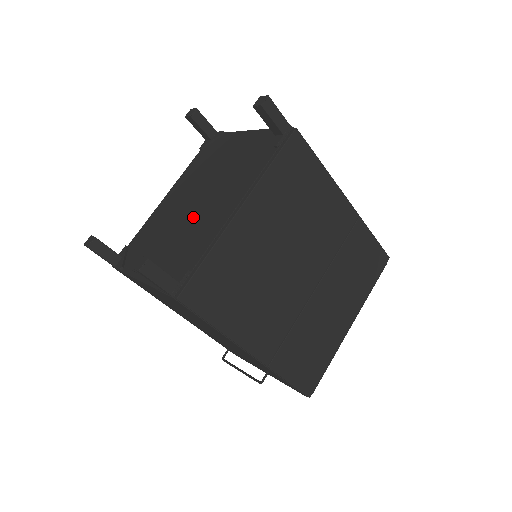
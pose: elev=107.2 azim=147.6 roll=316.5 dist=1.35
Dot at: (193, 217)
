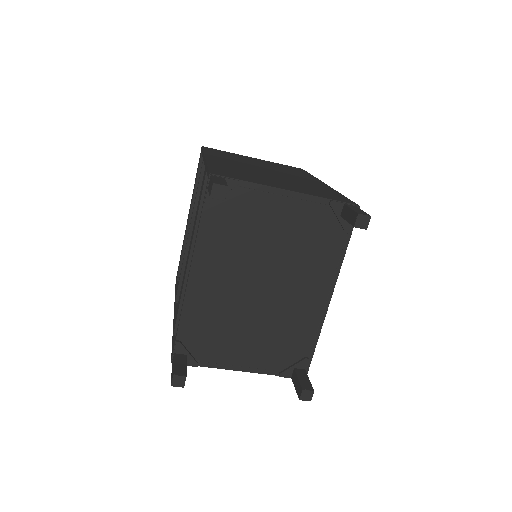
Dot at: (271, 306)
